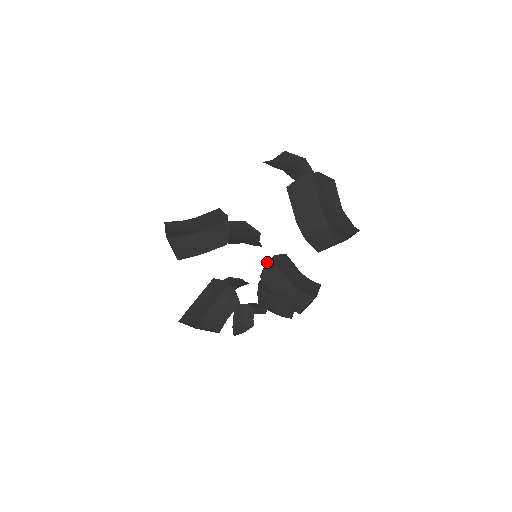
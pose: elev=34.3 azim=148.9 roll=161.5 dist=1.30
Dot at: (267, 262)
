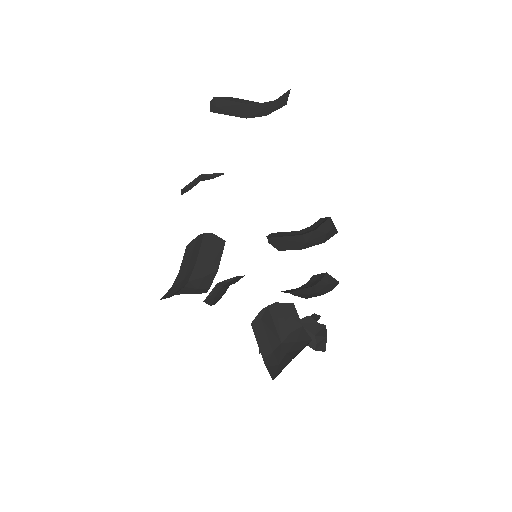
Dot at: (268, 241)
